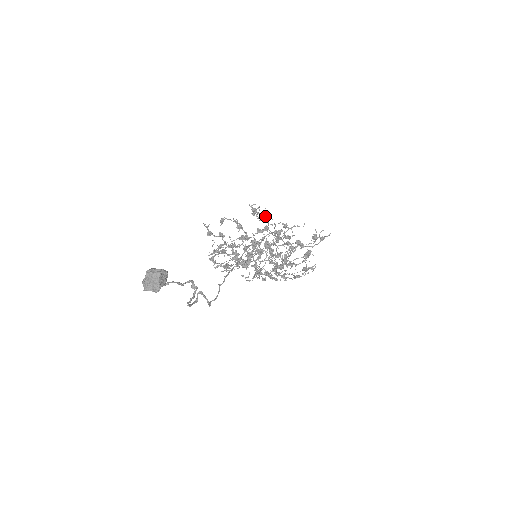
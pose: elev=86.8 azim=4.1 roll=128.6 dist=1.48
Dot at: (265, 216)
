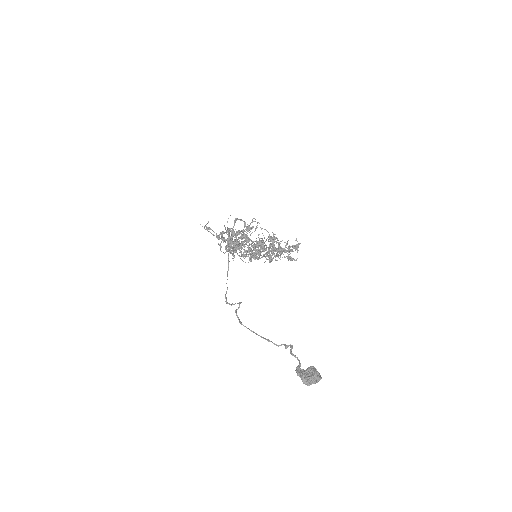
Dot at: occluded
